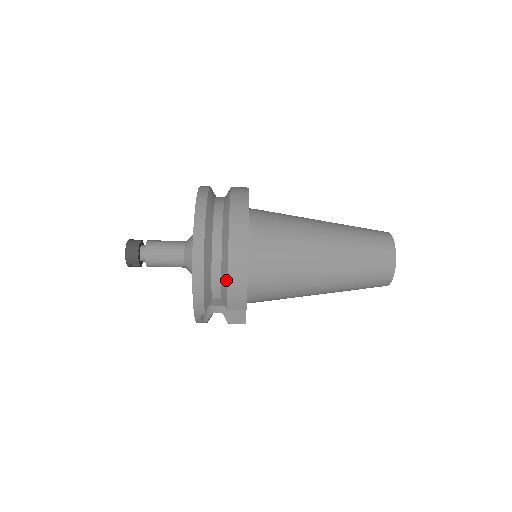
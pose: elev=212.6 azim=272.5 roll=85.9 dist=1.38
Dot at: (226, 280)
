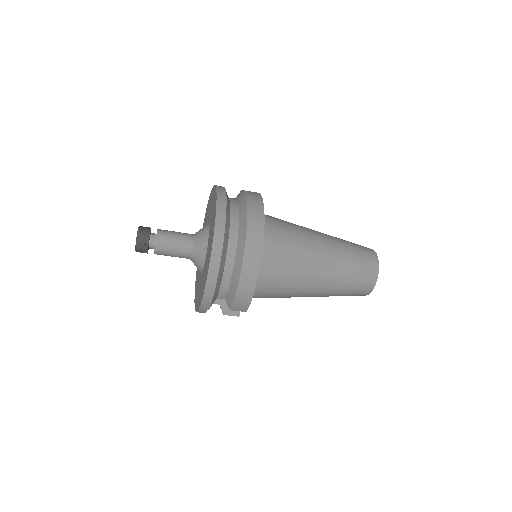
Dot at: (235, 288)
